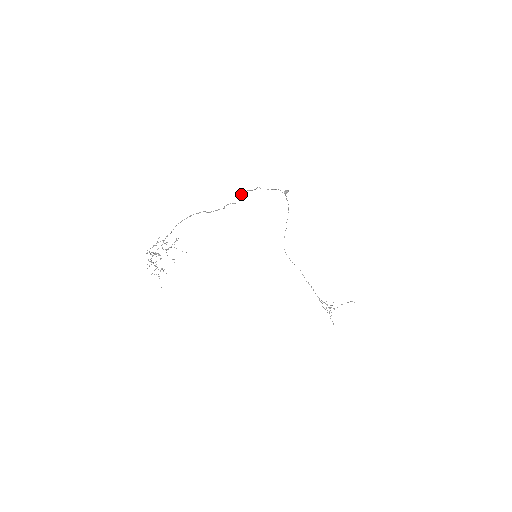
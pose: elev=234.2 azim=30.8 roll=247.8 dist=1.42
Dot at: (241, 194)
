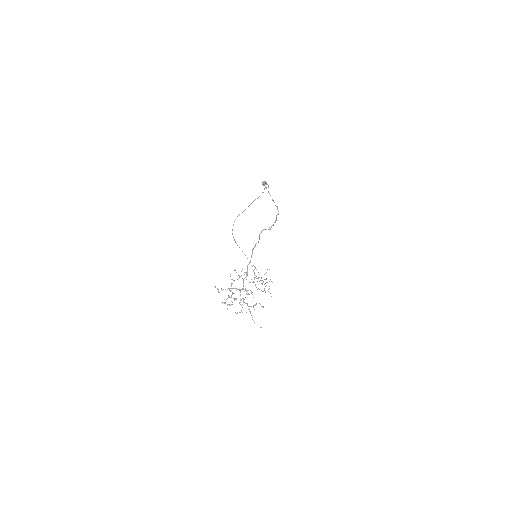
Dot at: (273, 201)
